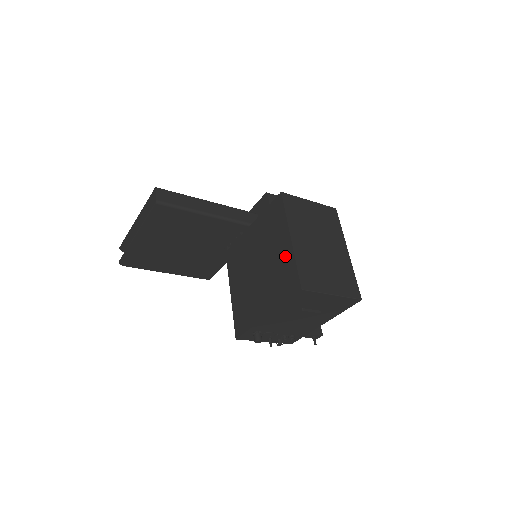
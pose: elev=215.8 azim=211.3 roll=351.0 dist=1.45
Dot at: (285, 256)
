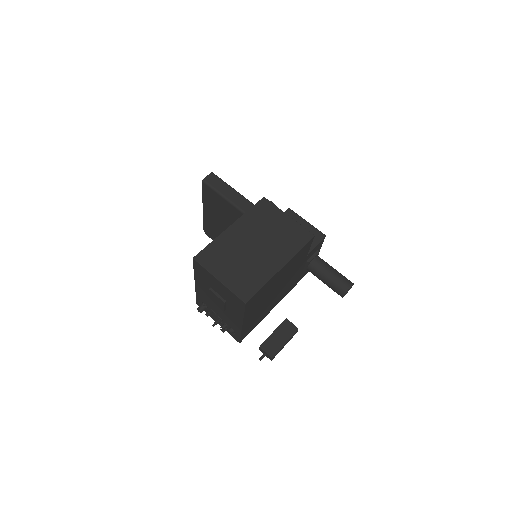
Dot at: occluded
